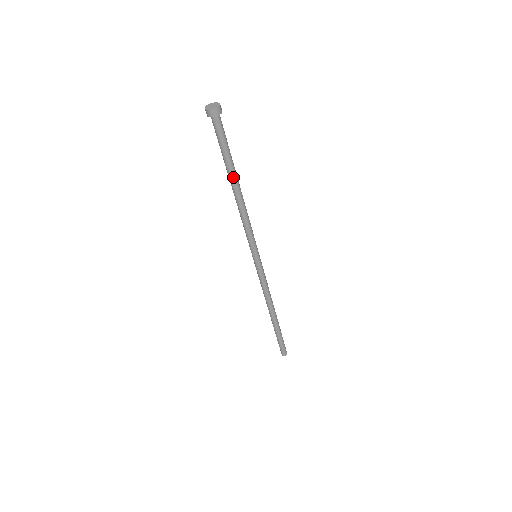
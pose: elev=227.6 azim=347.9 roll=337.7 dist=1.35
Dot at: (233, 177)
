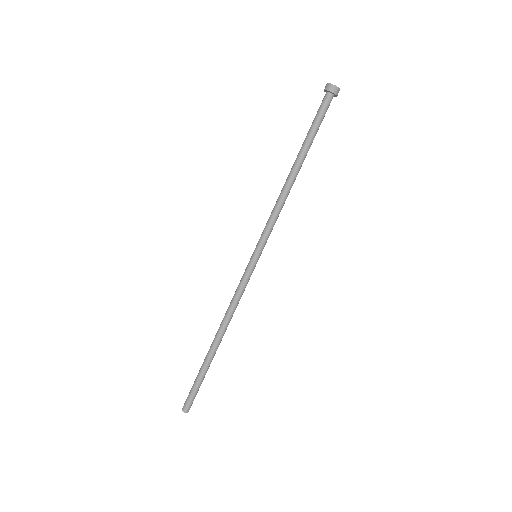
Dot at: (301, 156)
